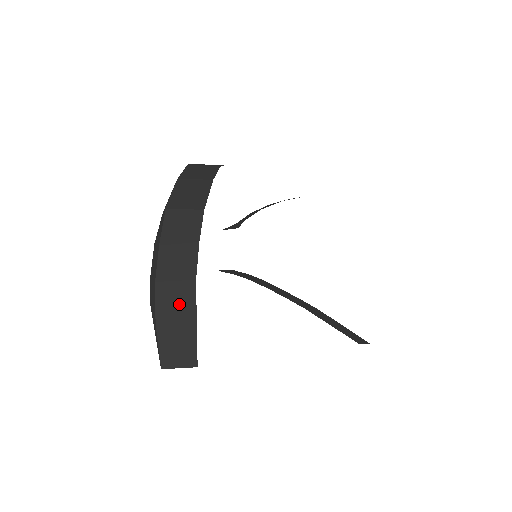
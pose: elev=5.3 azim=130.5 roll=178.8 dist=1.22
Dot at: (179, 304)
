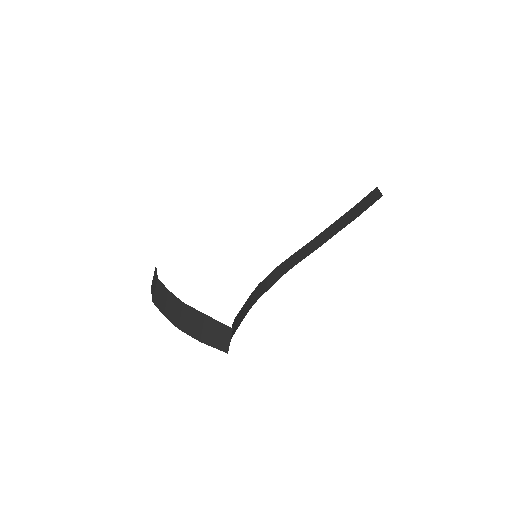
Dot at: (193, 320)
